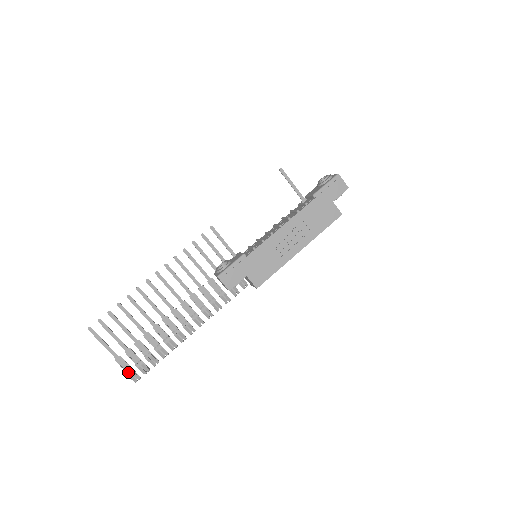
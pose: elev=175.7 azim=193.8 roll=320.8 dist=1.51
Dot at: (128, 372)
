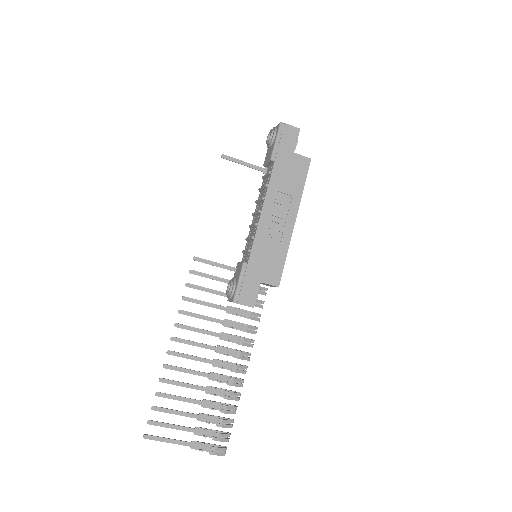
Dot at: (211, 451)
